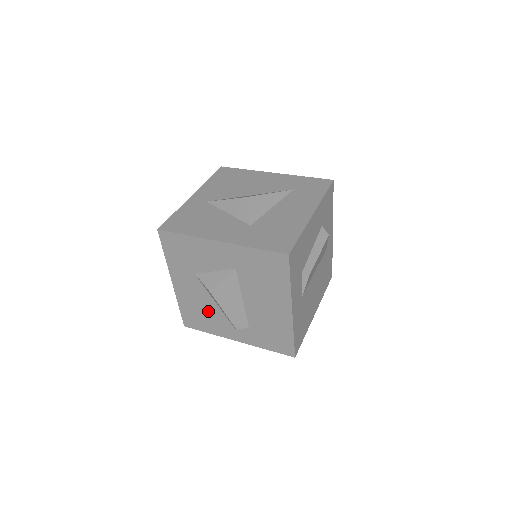
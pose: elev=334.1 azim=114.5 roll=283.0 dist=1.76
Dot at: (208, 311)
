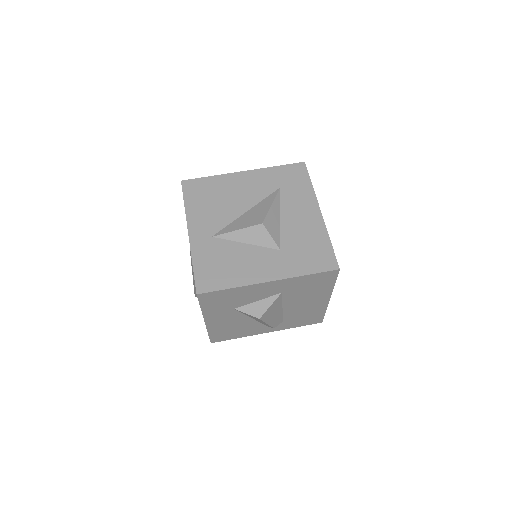
Dot at: (242, 326)
